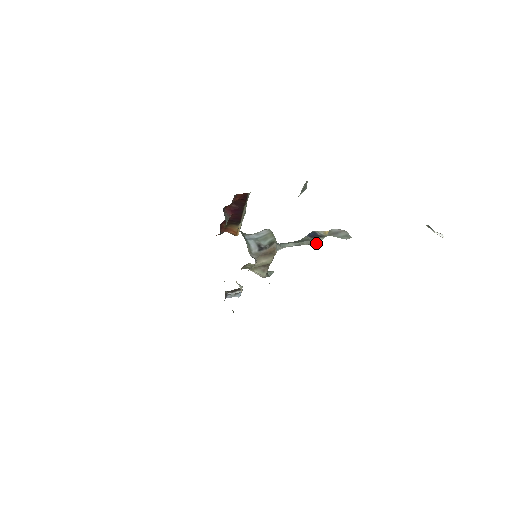
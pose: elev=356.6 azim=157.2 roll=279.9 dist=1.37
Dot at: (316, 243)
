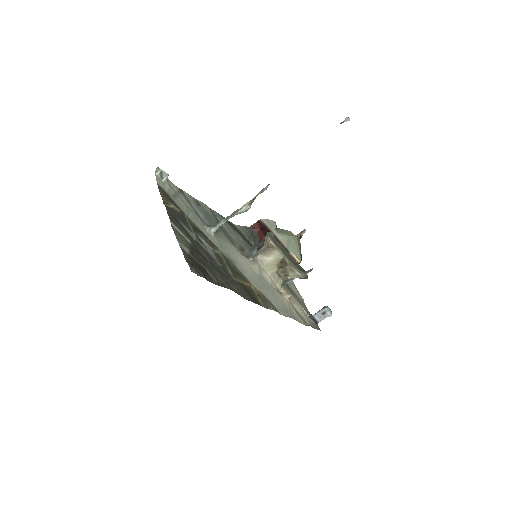
Dot at: (246, 209)
